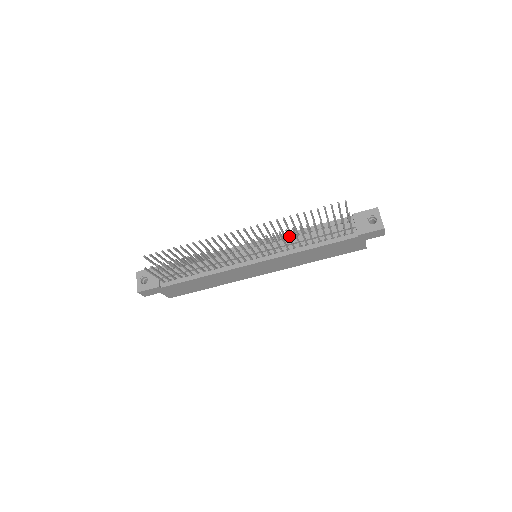
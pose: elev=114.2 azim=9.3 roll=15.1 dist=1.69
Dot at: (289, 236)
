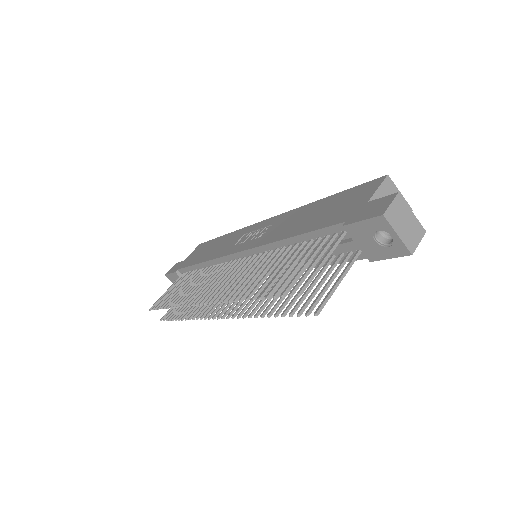
Dot at: (263, 301)
